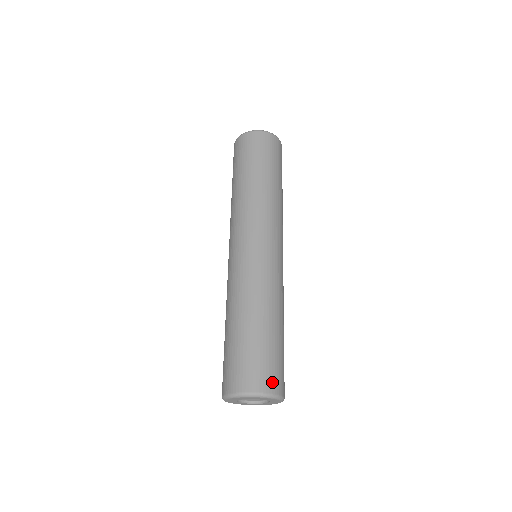
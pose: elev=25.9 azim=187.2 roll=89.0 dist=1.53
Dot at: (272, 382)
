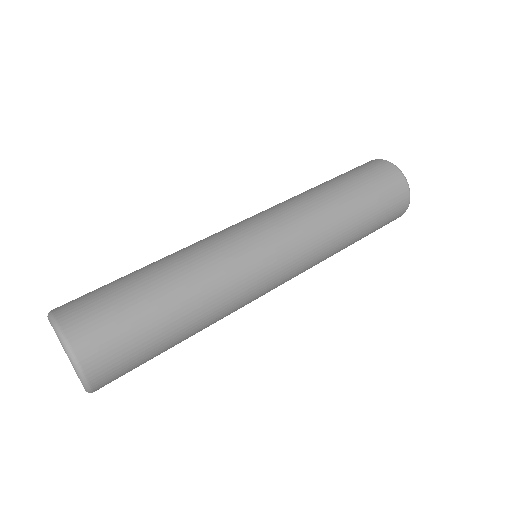
Dot at: (105, 373)
